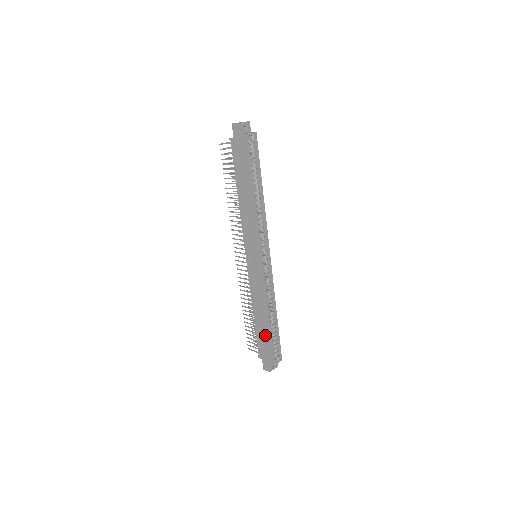
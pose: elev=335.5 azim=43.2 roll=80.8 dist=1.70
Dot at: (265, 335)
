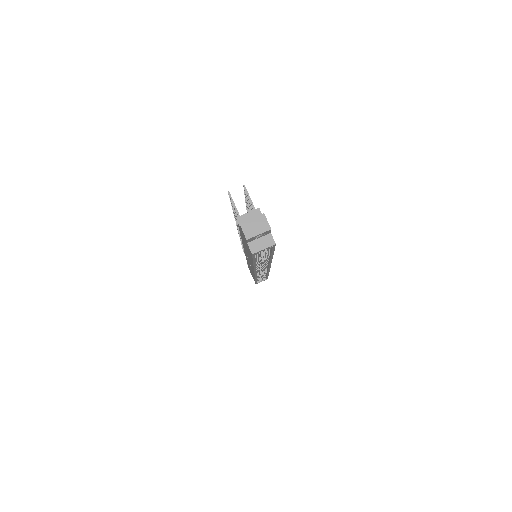
Dot at: occluded
